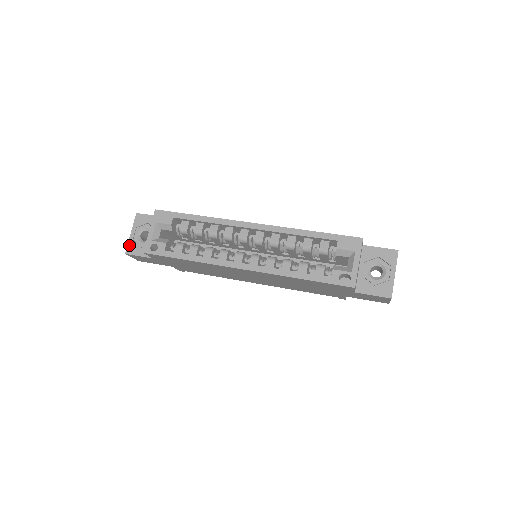
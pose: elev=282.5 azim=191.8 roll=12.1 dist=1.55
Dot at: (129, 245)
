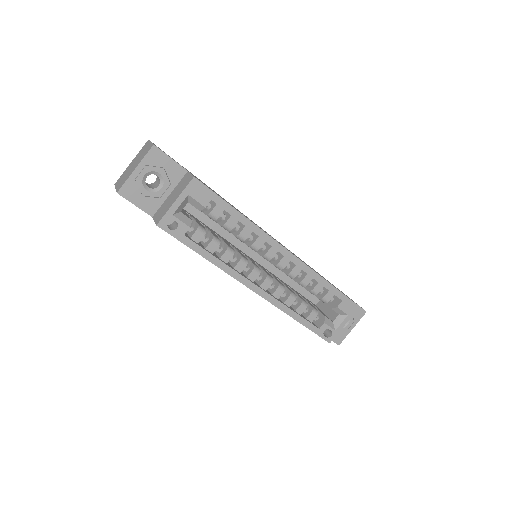
Dot at: (127, 184)
